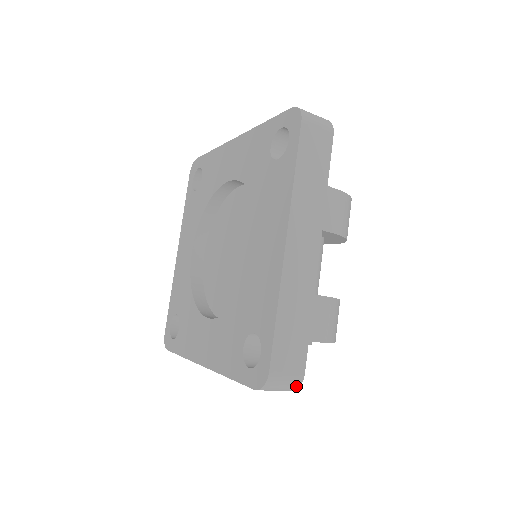
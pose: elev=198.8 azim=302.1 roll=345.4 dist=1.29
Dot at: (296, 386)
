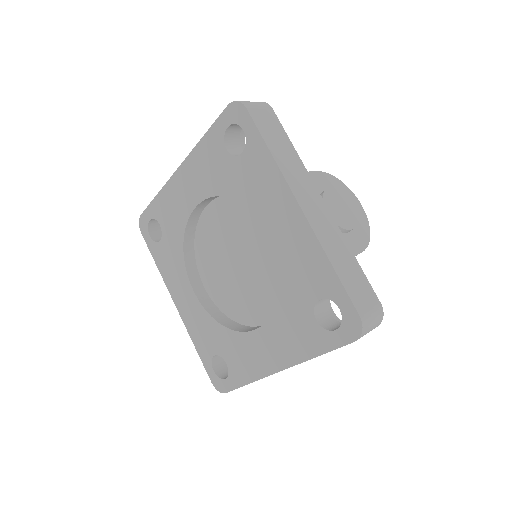
Dot at: occluded
